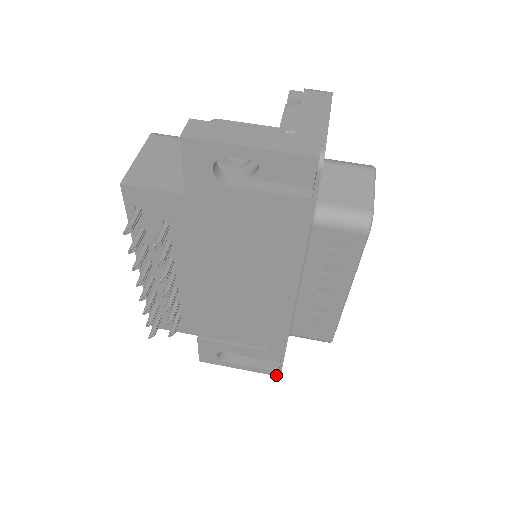
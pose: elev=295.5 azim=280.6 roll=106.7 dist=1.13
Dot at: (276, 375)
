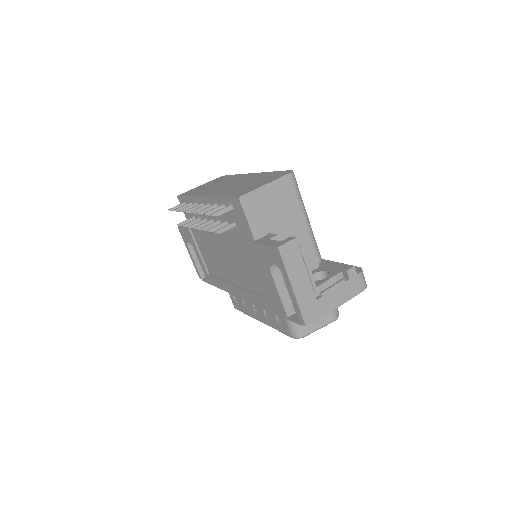
Dot at: (199, 277)
